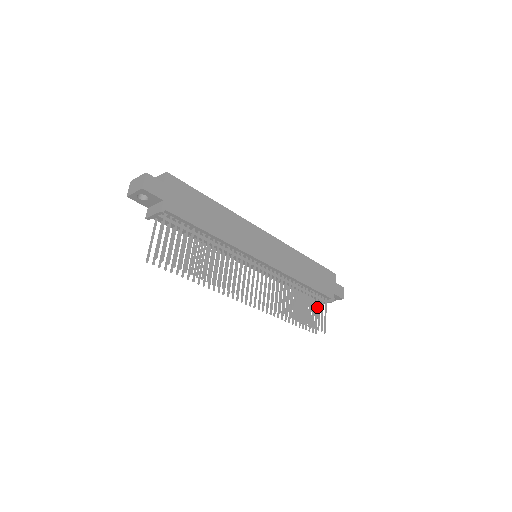
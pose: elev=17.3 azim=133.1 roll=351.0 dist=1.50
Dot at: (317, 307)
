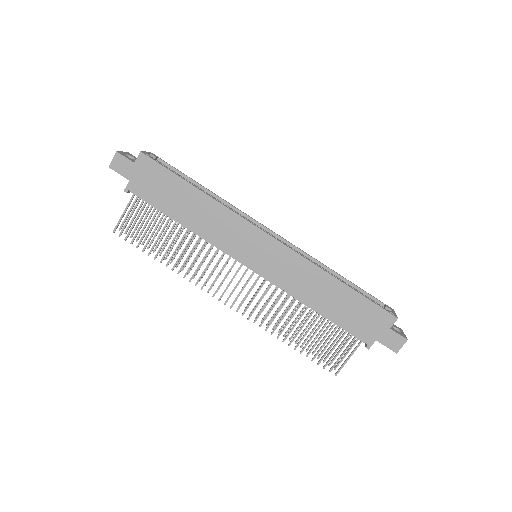
Dot at: (354, 342)
